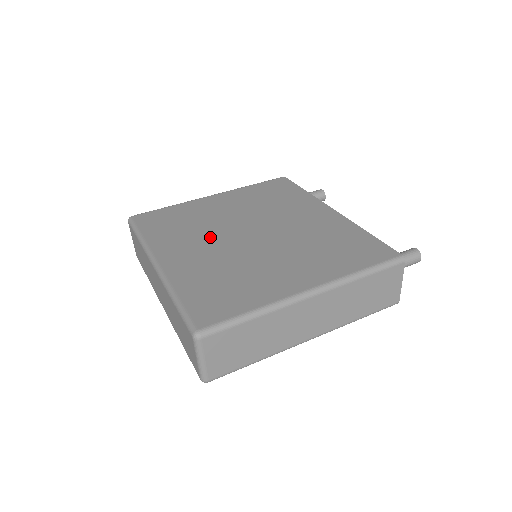
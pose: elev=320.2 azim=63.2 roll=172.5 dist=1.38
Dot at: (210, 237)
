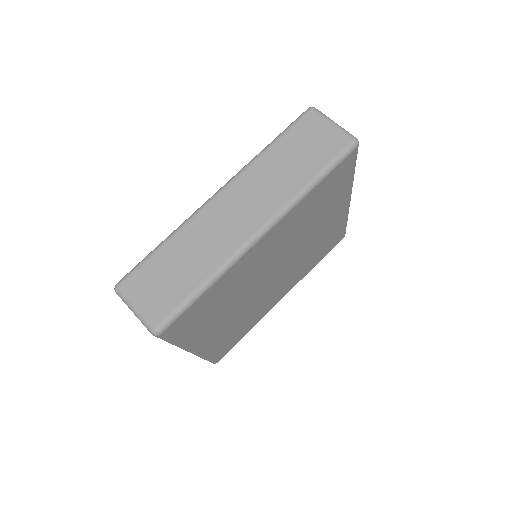
Dot at: occluded
